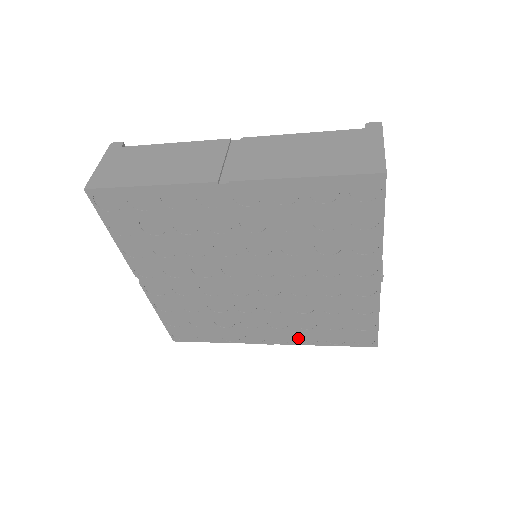
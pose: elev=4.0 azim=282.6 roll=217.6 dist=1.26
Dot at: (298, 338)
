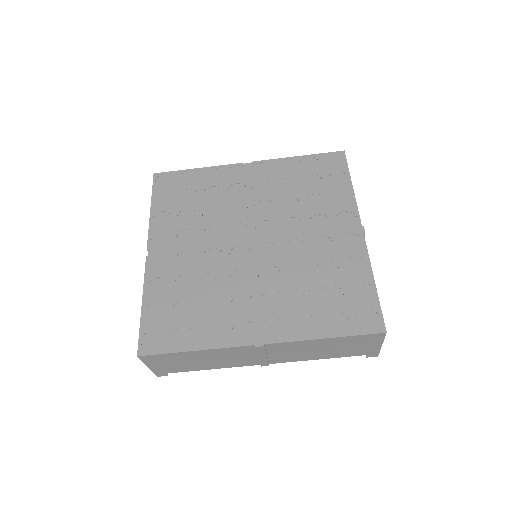
Dot at: (293, 328)
